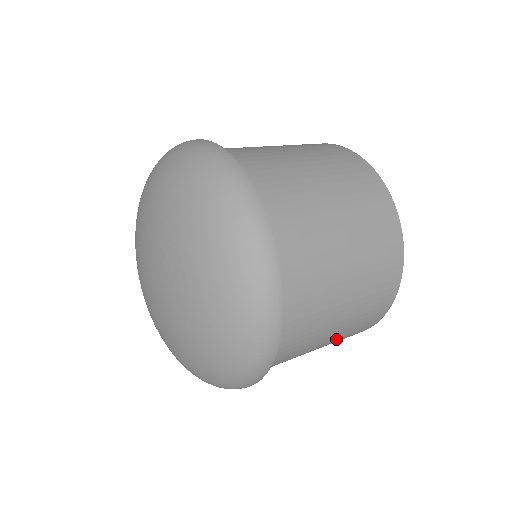
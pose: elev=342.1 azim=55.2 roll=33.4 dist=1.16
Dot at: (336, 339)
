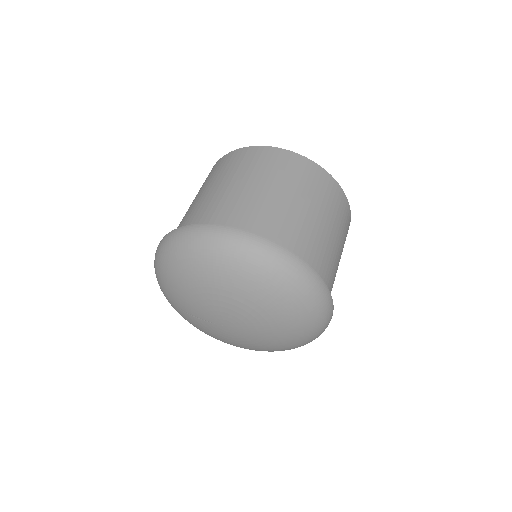
Dot at: occluded
